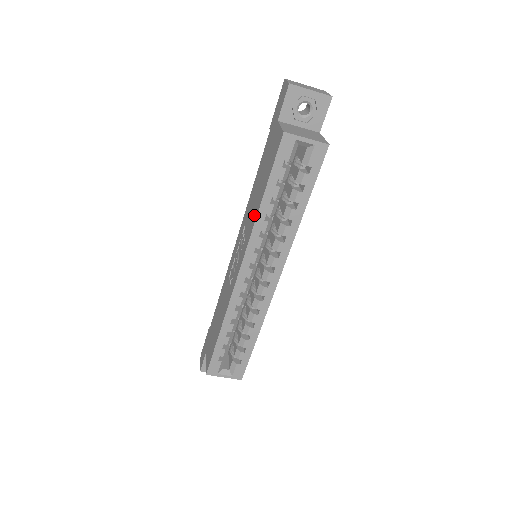
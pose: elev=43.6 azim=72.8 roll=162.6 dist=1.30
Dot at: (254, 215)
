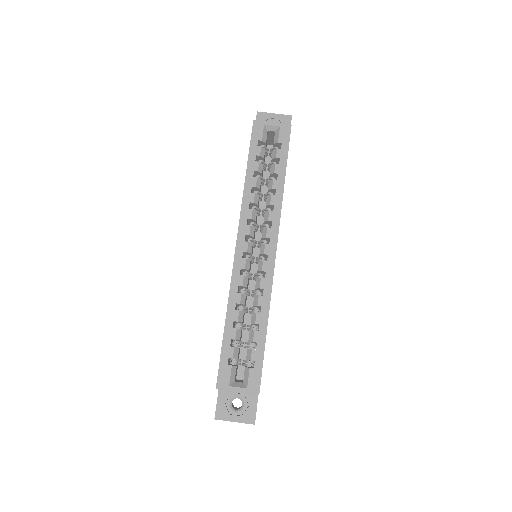
Dot at: occluded
